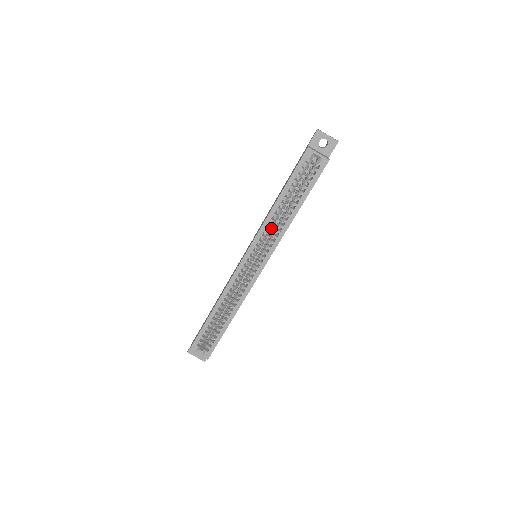
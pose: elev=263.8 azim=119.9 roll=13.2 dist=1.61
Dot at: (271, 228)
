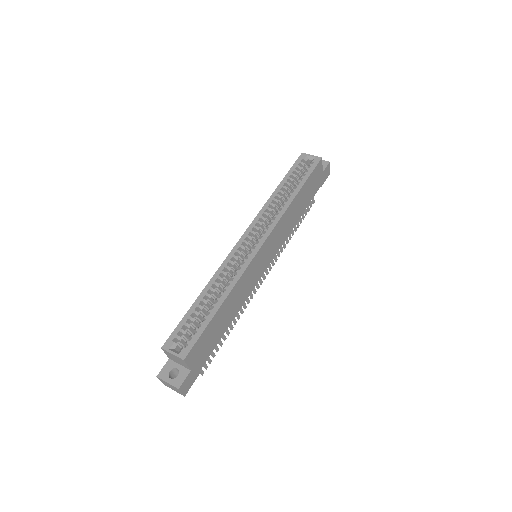
Dot at: (271, 216)
